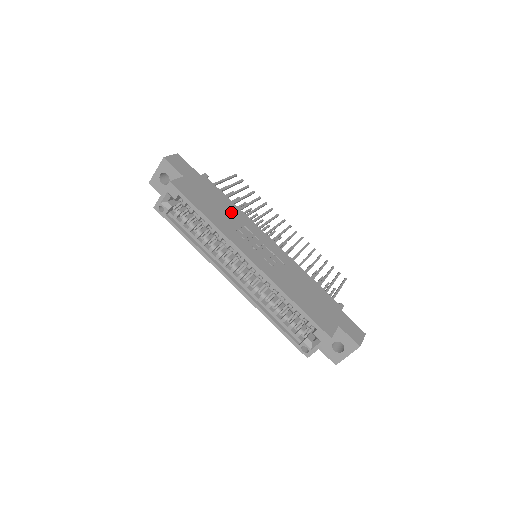
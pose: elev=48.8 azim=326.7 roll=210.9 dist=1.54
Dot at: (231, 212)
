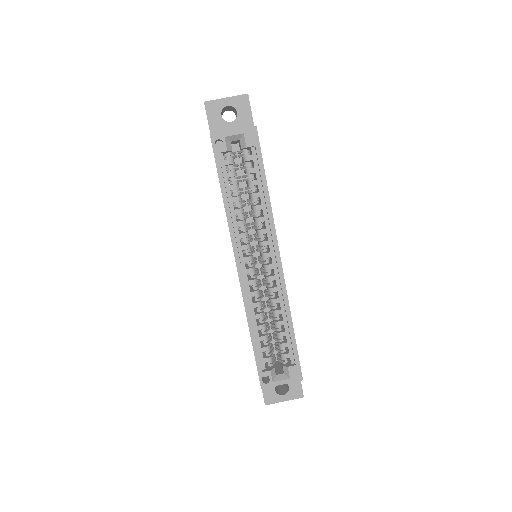
Dot at: occluded
